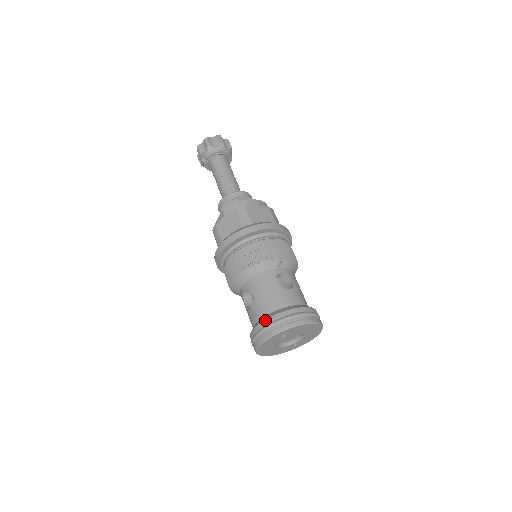
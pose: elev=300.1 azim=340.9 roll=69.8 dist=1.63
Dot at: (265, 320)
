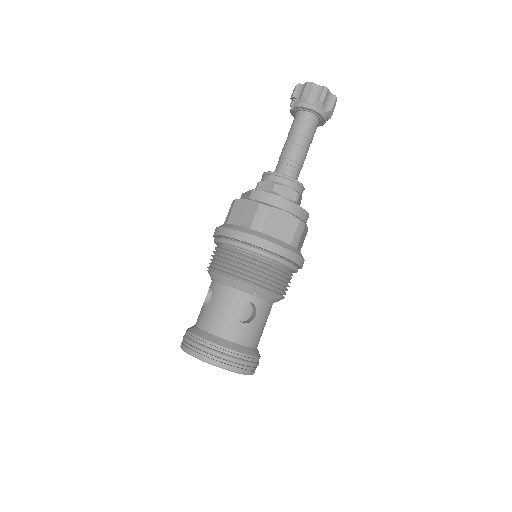
Dot at: (196, 336)
